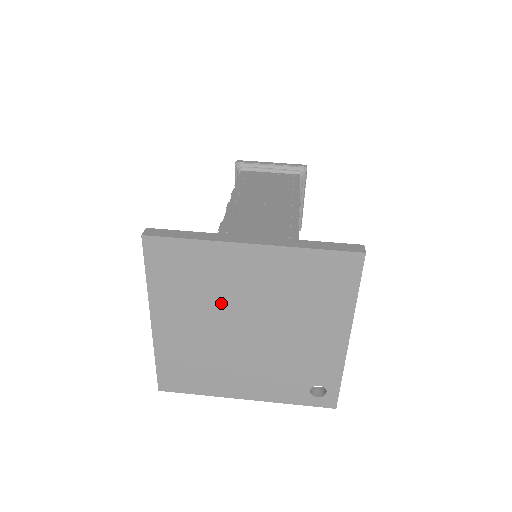
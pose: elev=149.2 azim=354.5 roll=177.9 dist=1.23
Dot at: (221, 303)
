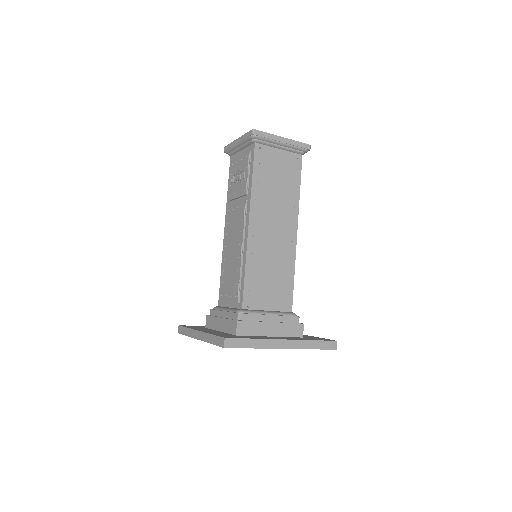
Dot at: occluded
